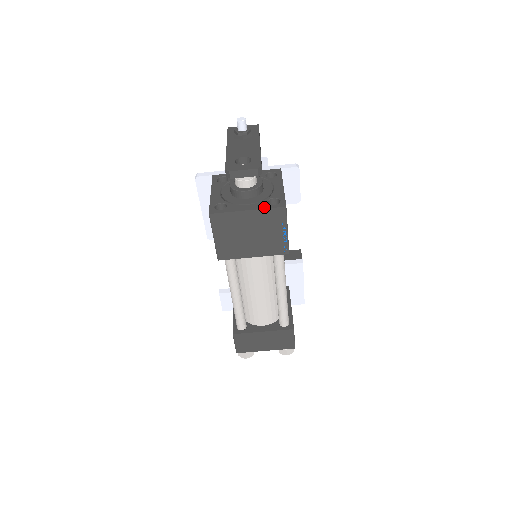
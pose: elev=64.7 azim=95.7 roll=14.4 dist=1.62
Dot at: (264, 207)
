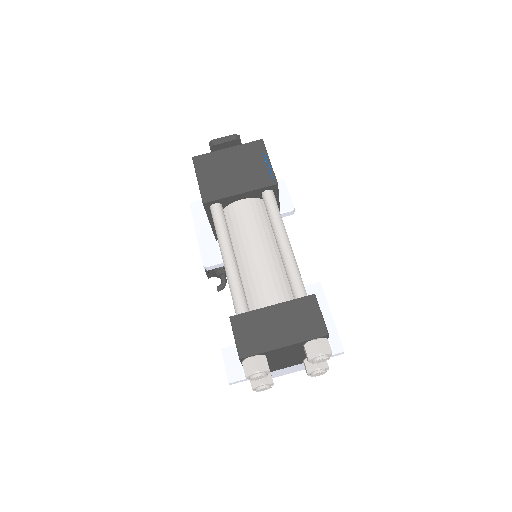
Dot at: (243, 145)
